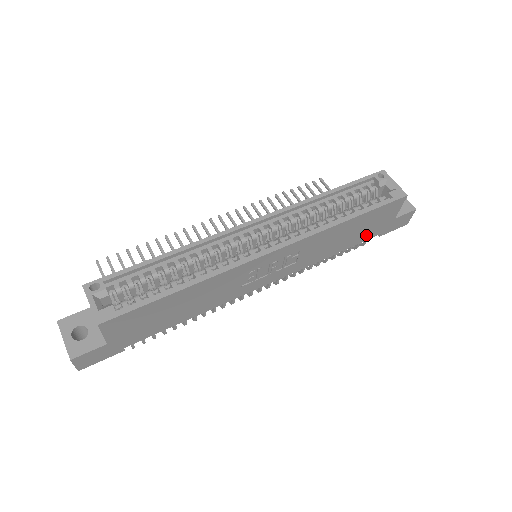
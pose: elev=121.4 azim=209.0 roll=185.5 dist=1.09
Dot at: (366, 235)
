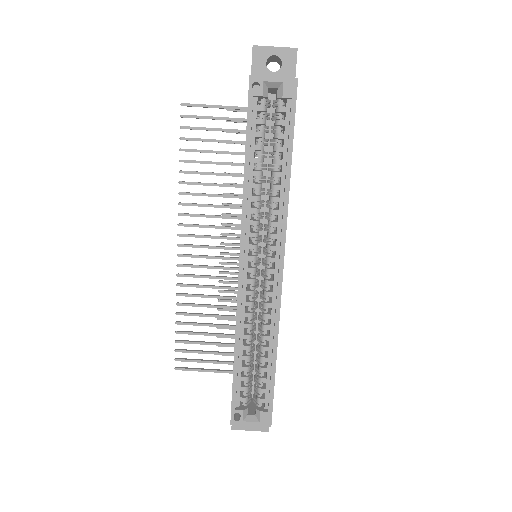
Dot at: occluded
